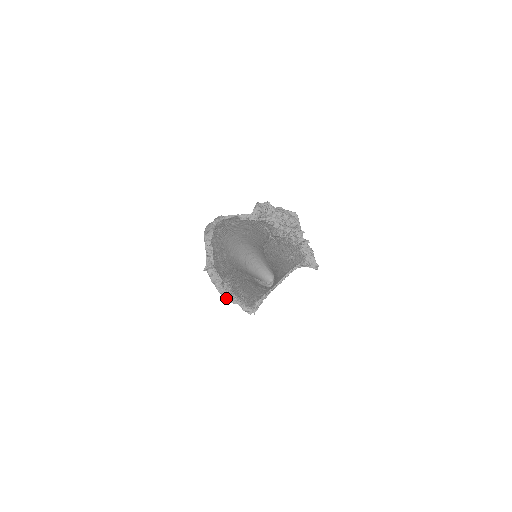
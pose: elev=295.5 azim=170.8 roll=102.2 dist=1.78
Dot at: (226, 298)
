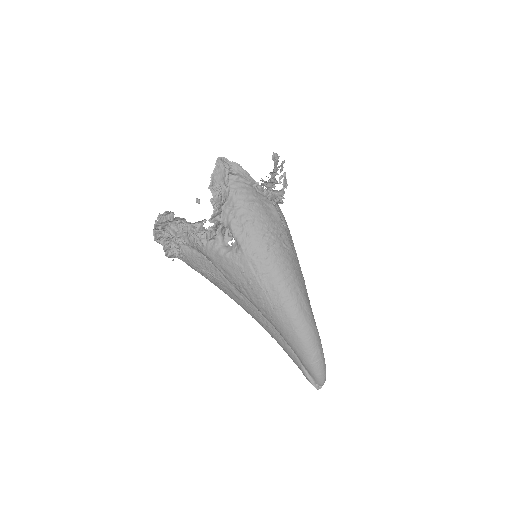
Dot at: (157, 237)
